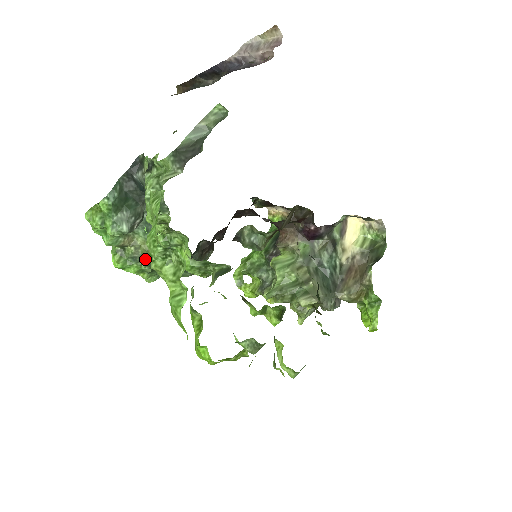
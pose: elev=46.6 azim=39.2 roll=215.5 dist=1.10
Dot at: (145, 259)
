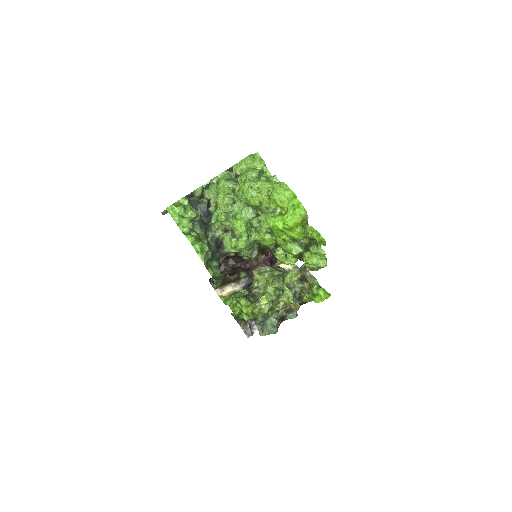
Dot at: (205, 239)
